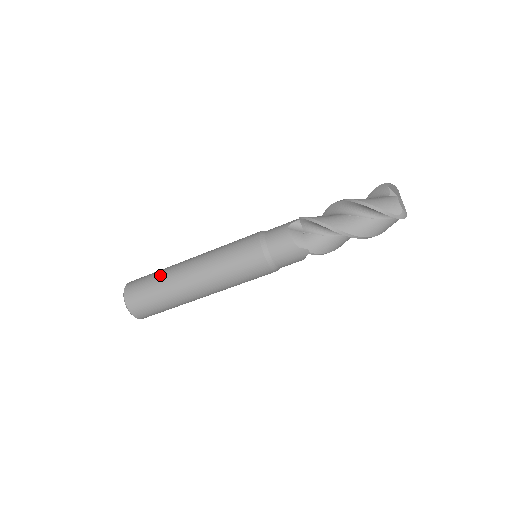
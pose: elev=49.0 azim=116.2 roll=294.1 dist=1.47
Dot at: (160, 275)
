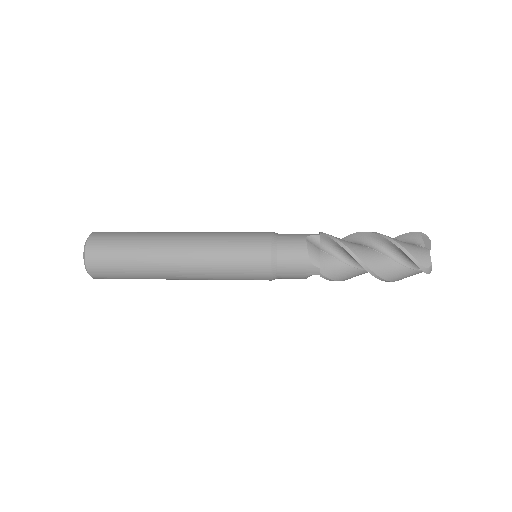
Dot at: (140, 236)
